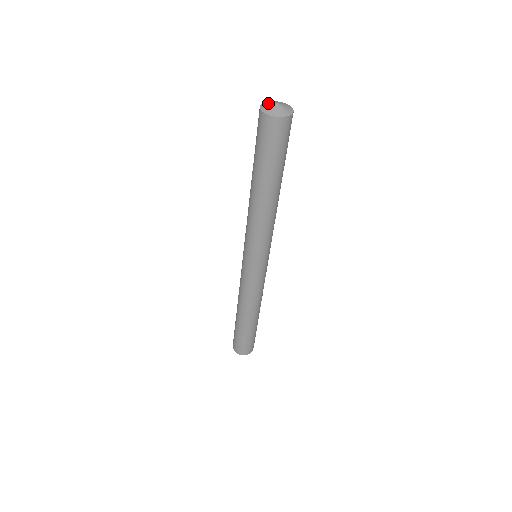
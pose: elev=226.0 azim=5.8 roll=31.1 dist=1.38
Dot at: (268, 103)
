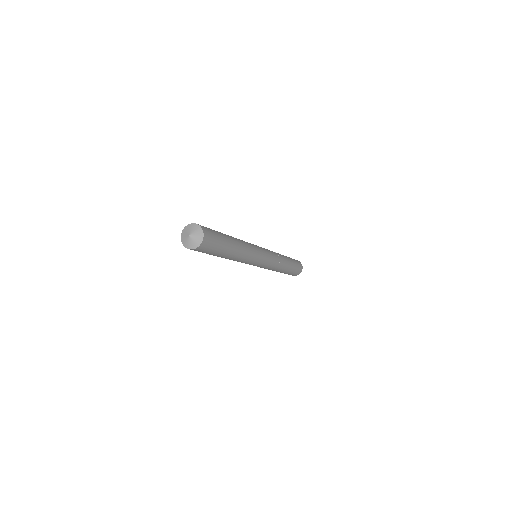
Dot at: (185, 233)
